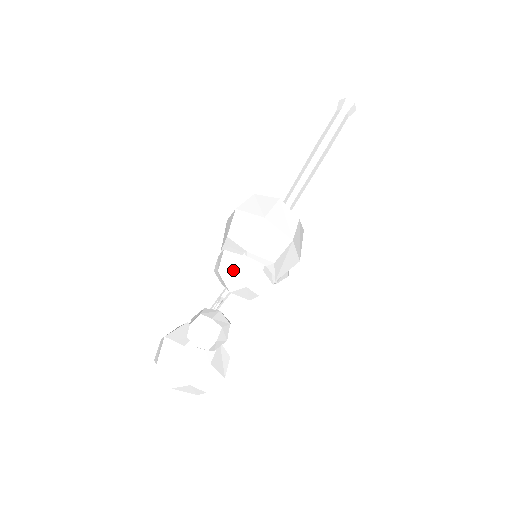
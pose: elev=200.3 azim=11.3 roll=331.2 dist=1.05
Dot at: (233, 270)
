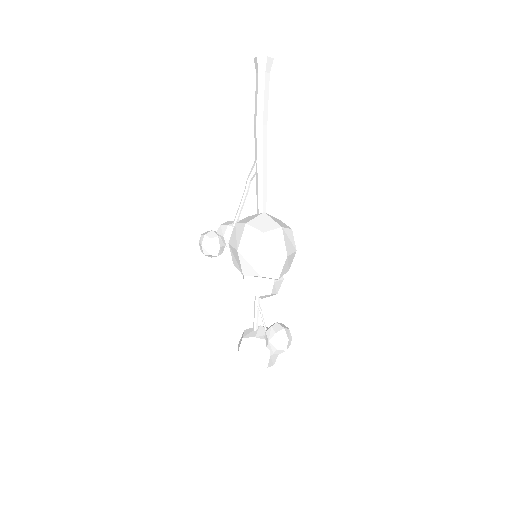
Dot at: (271, 294)
